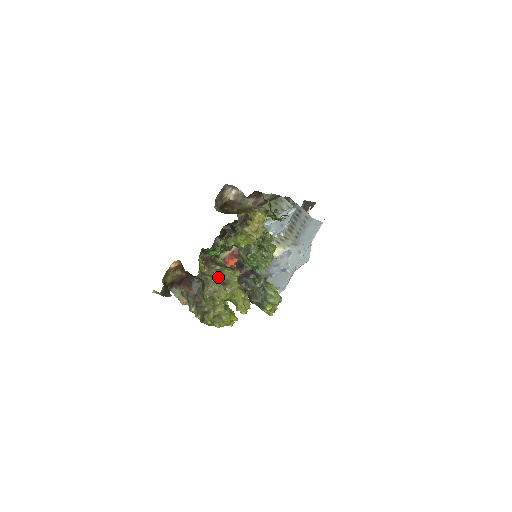
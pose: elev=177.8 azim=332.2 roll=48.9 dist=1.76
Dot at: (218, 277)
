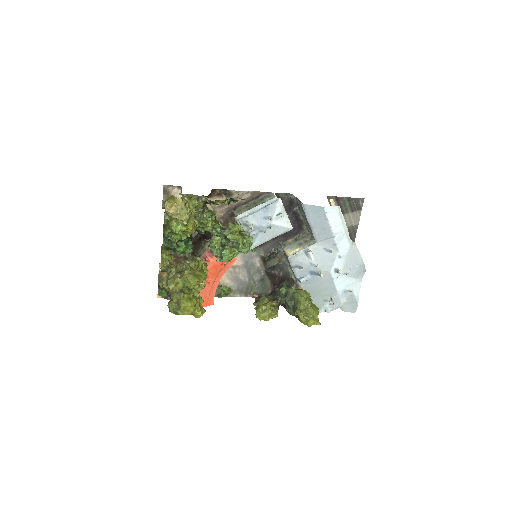
Dot at: (174, 267)
